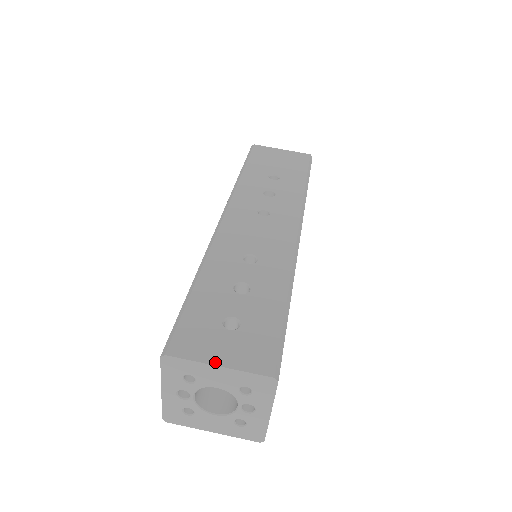
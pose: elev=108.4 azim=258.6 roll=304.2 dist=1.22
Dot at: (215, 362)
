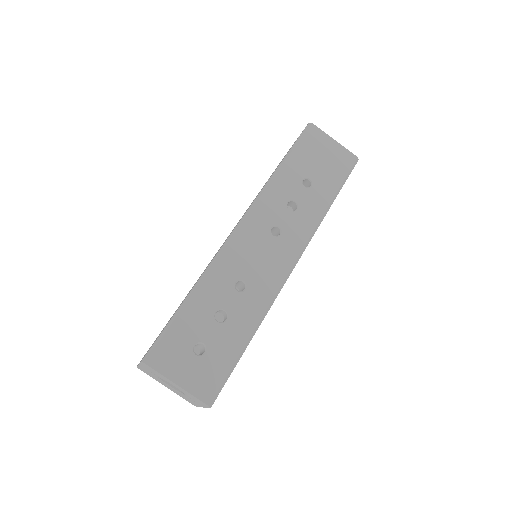
Dot at: (175, 380)
